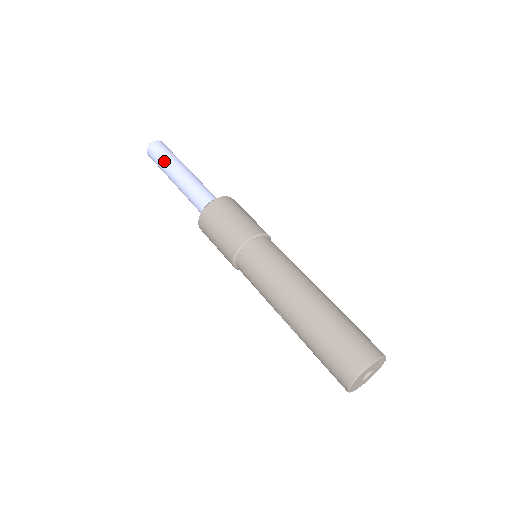
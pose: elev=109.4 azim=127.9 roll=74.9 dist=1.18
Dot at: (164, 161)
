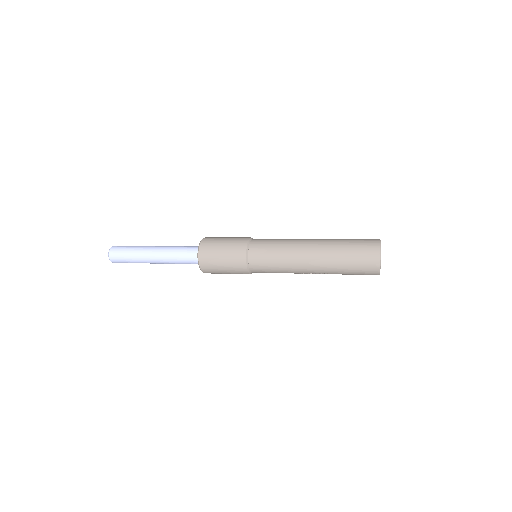
Dot at: (133, 257)
